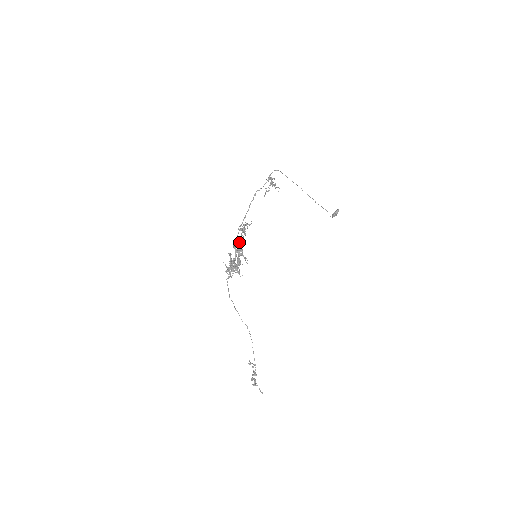
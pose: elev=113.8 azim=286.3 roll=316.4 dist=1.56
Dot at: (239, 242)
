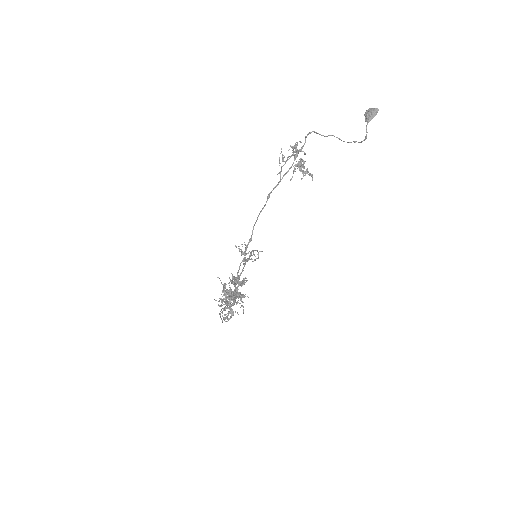
Dot at: (240, 275)
